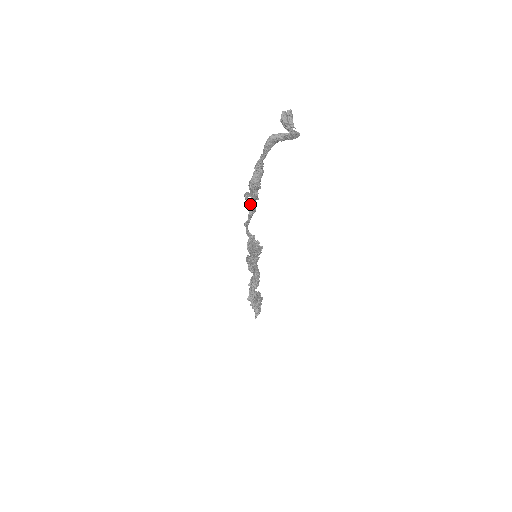
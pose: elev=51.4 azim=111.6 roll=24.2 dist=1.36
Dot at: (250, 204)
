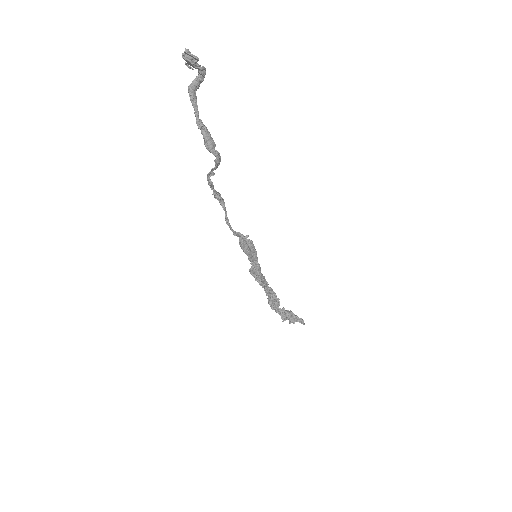
Dot at: (216, 193)
